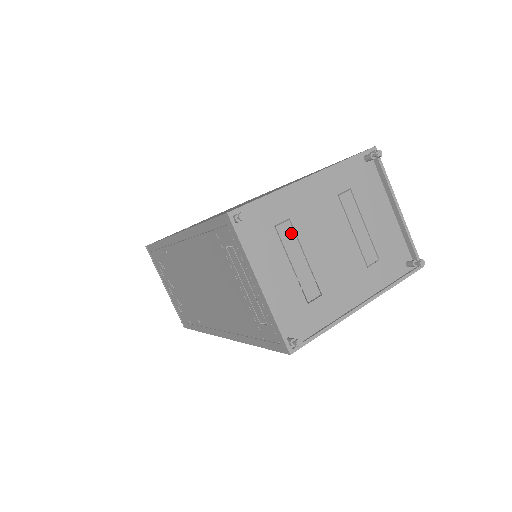
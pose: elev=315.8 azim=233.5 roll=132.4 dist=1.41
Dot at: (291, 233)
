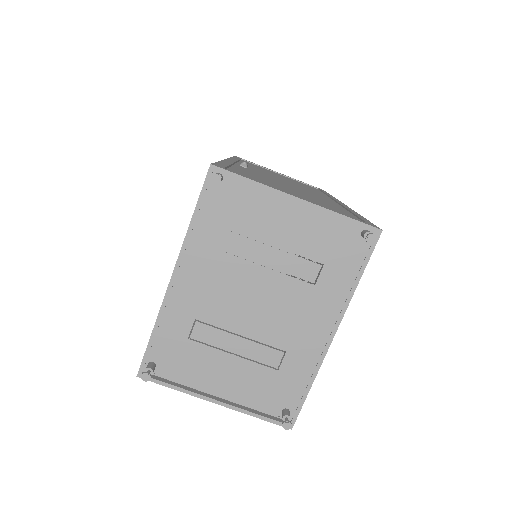
Dot at: (208, 329)
